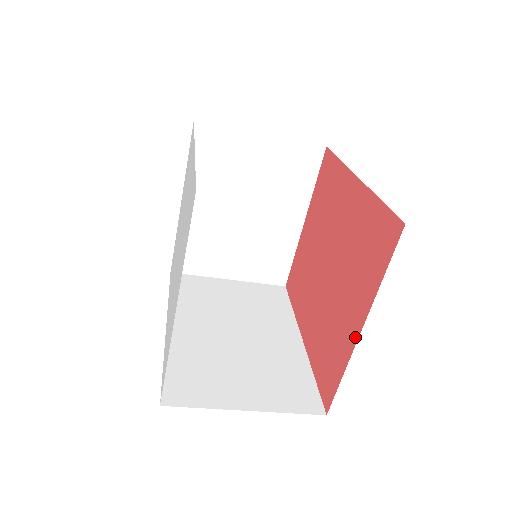
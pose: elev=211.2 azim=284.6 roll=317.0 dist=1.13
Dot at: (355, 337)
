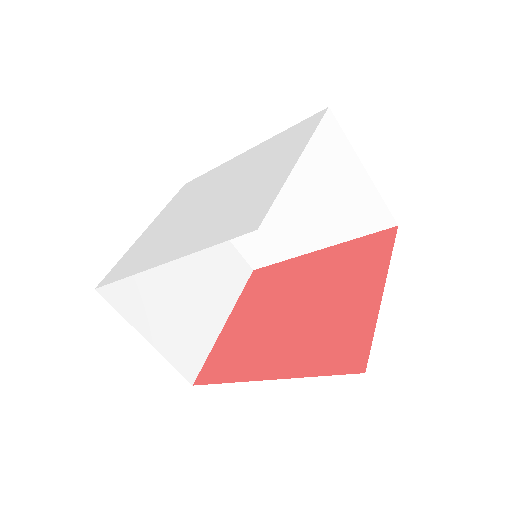
Dot at: (378, 296)
